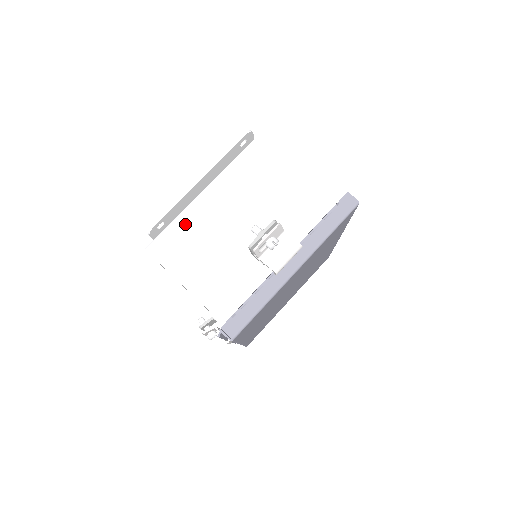
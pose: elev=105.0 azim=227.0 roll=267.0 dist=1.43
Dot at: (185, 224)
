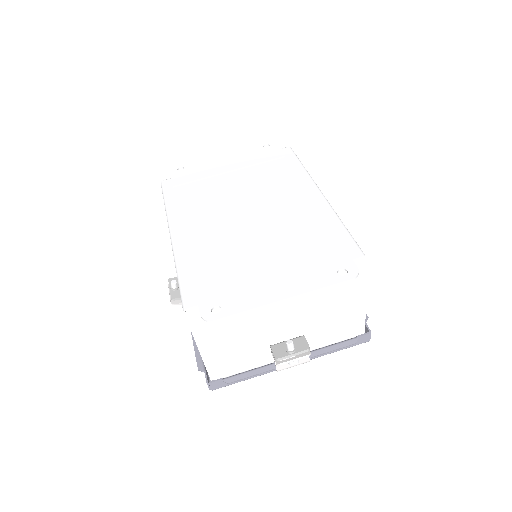
Dot at: occluded
